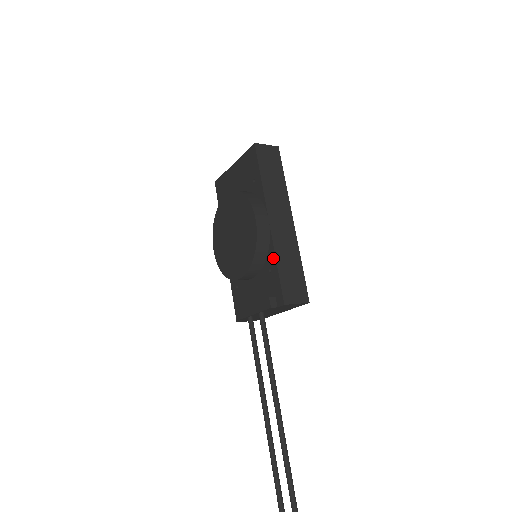
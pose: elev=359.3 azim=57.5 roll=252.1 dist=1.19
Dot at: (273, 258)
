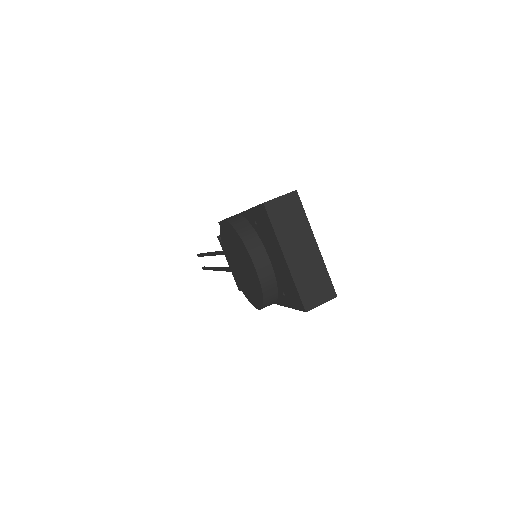
Dot at: occluded
